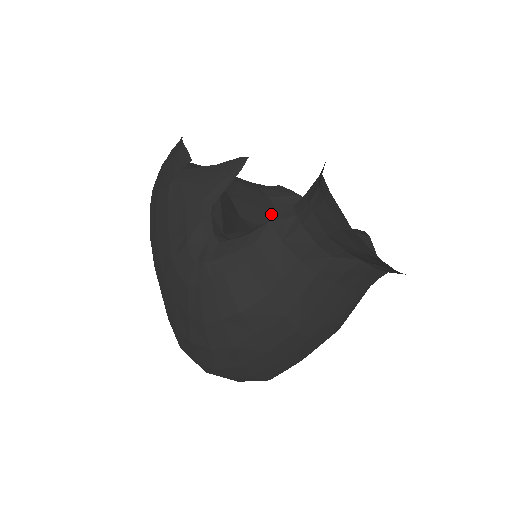
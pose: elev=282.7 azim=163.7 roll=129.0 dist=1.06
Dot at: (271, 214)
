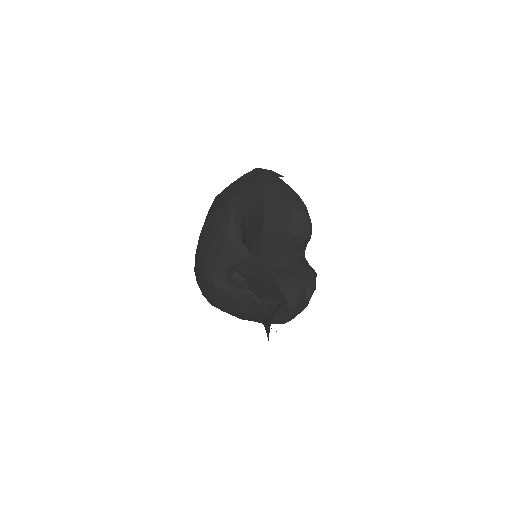
Dot at: (283, 233)
